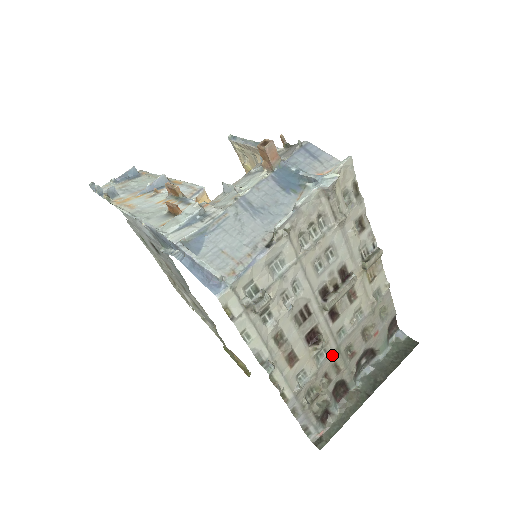
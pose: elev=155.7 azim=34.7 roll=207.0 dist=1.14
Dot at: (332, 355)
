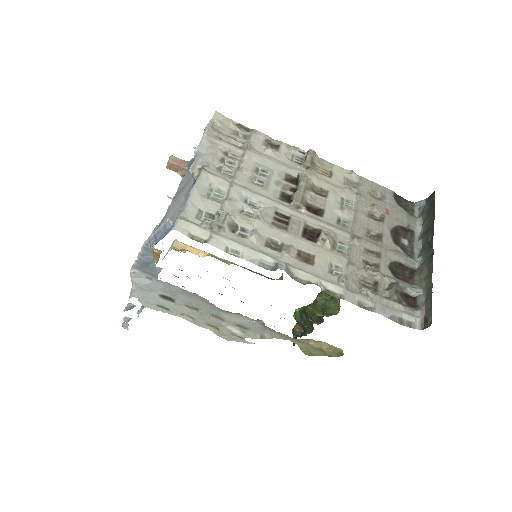
Dot at: (353, 243)
